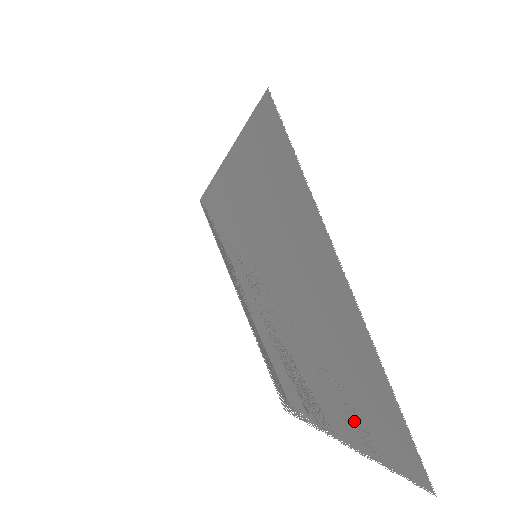
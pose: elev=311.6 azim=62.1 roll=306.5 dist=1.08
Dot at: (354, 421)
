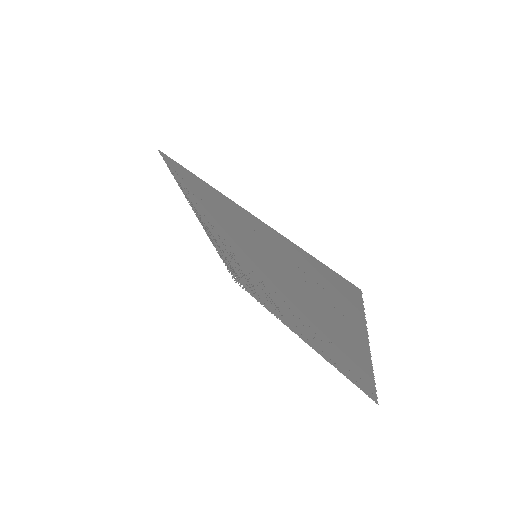
Dot at: (326, 354)
